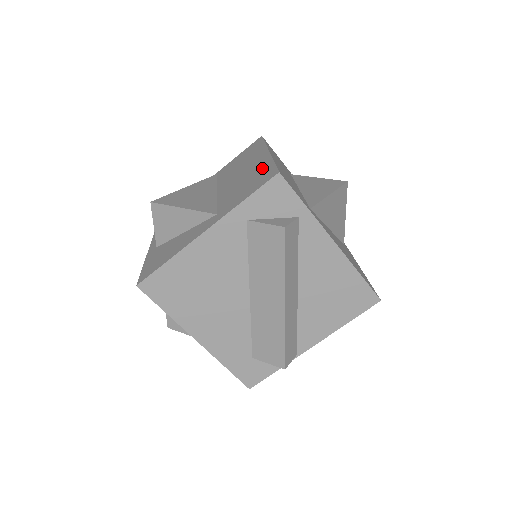
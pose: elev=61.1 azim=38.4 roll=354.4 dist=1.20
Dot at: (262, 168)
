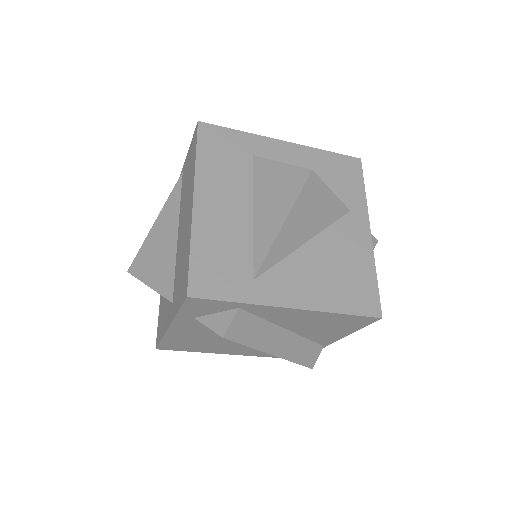
Dot at: (186, 249)
